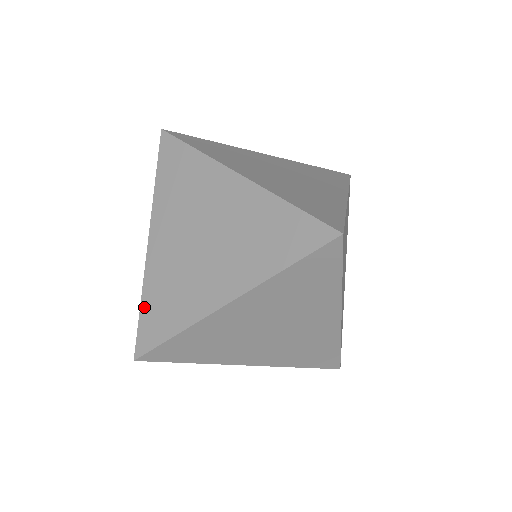
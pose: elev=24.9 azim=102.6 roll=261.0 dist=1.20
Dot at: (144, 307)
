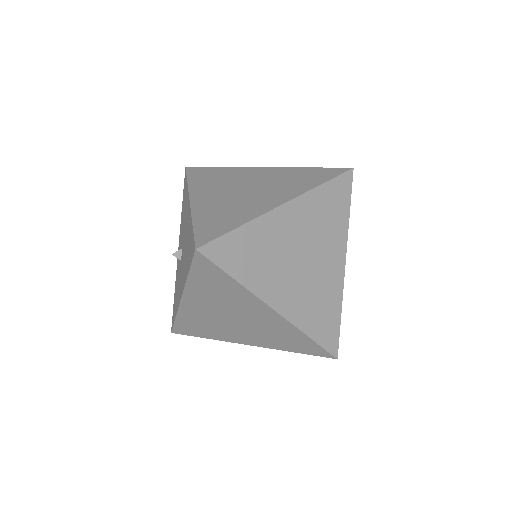
Dot at: (179, 321)
